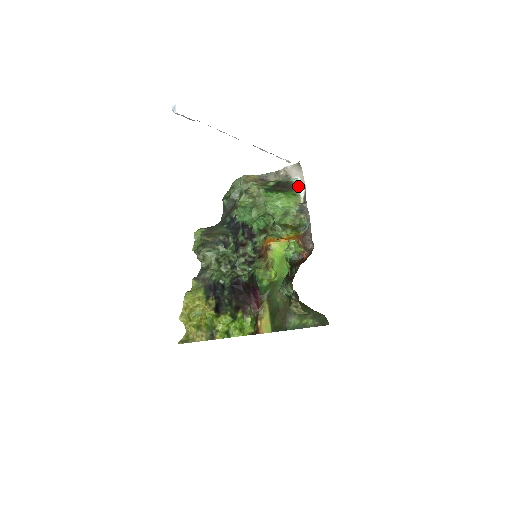
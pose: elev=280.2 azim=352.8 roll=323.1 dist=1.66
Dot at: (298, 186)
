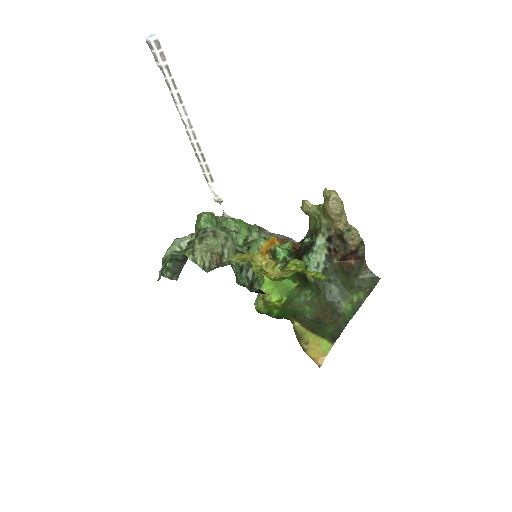
Dot at: occluded
